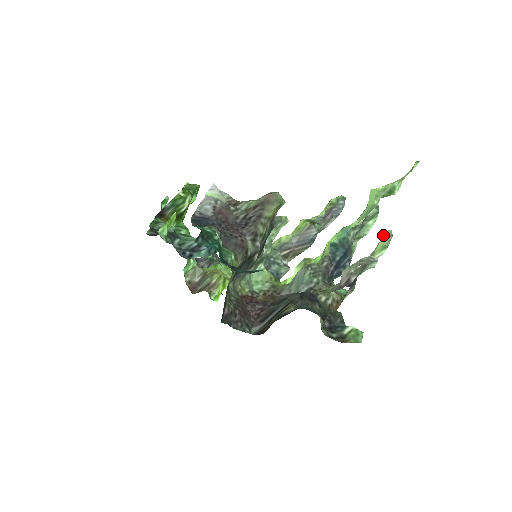
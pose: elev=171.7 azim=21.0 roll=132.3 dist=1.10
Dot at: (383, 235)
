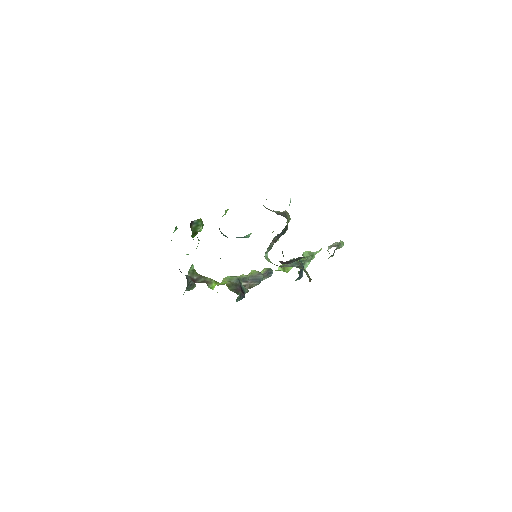
Dot at: (340, 241)
